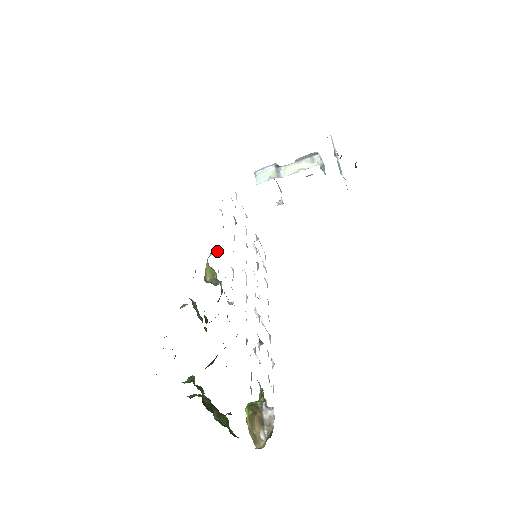
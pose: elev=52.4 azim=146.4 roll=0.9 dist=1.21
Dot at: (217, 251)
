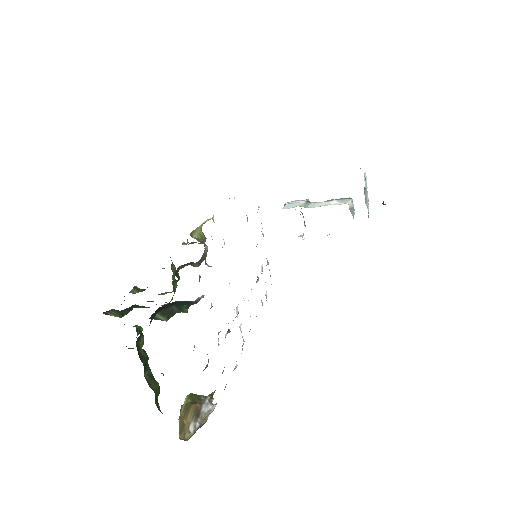
Dot at: occluded
